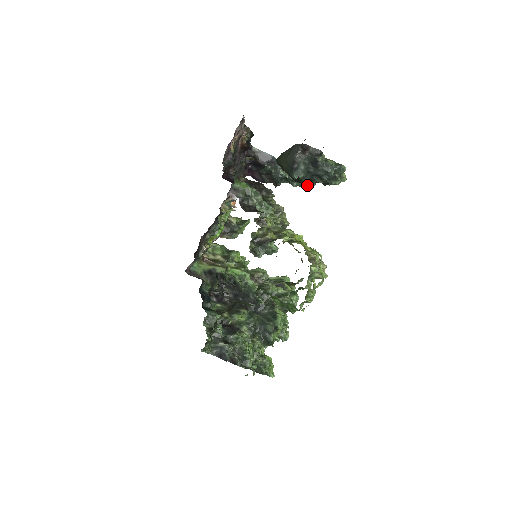
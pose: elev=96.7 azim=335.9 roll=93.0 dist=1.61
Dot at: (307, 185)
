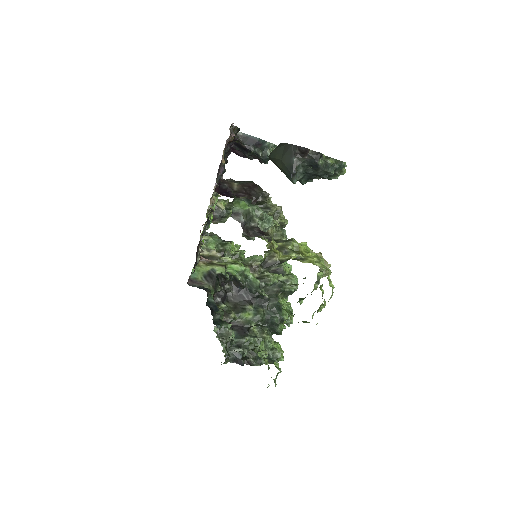
Dot at: (305, 183)
